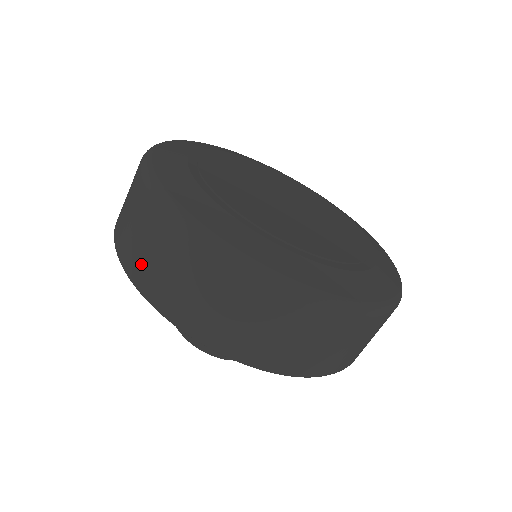
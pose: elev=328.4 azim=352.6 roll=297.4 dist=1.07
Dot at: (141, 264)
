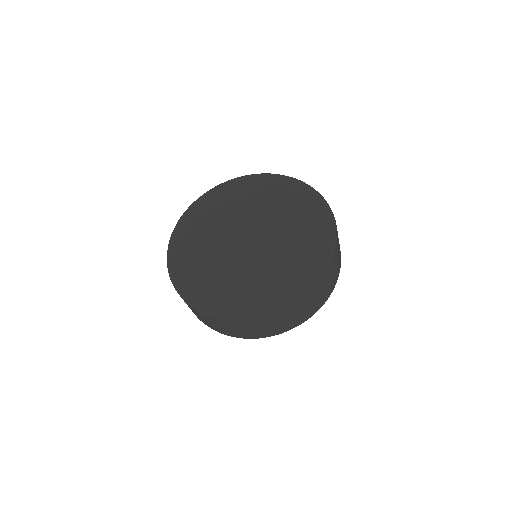
Dot at: occluded
